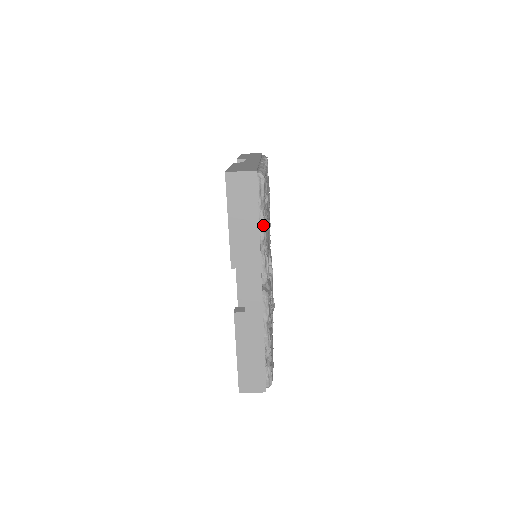
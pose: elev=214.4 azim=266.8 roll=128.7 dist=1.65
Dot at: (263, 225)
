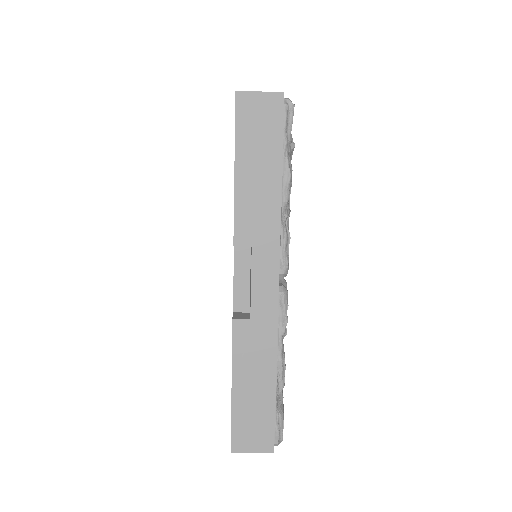
Dot at: (288, 179)
